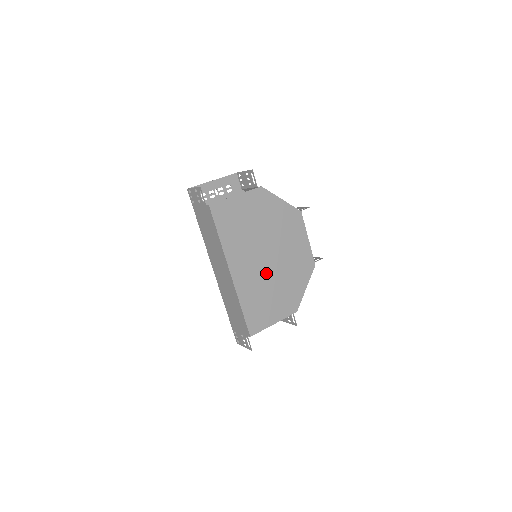
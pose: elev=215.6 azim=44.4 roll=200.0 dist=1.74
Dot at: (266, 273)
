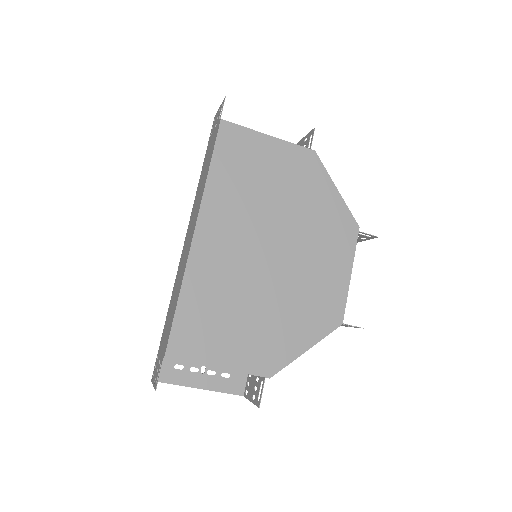
Dot at: (252, 276)
